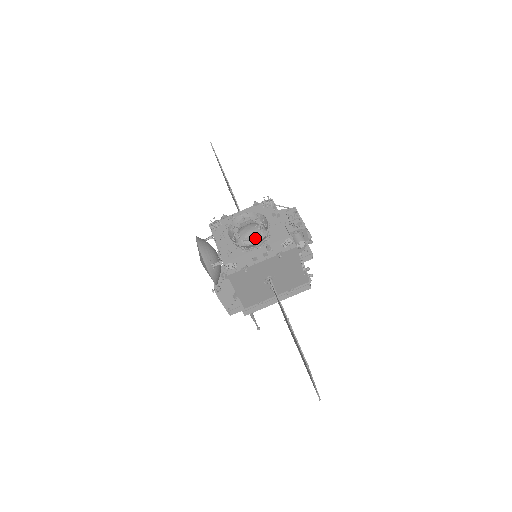
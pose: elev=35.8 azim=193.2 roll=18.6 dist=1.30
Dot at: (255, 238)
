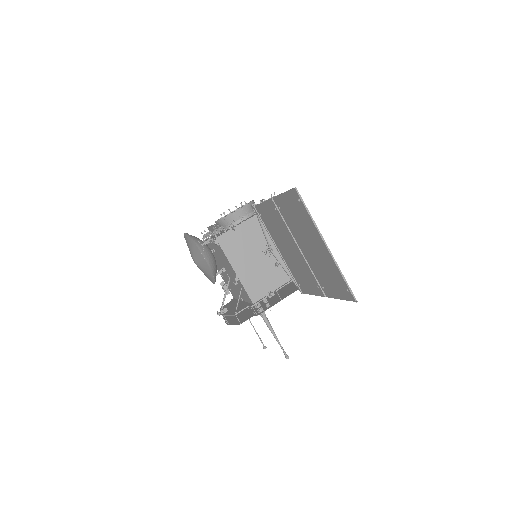
Dot at: occluded
